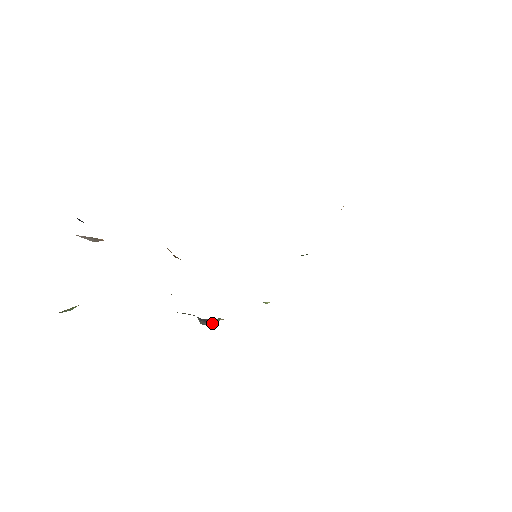
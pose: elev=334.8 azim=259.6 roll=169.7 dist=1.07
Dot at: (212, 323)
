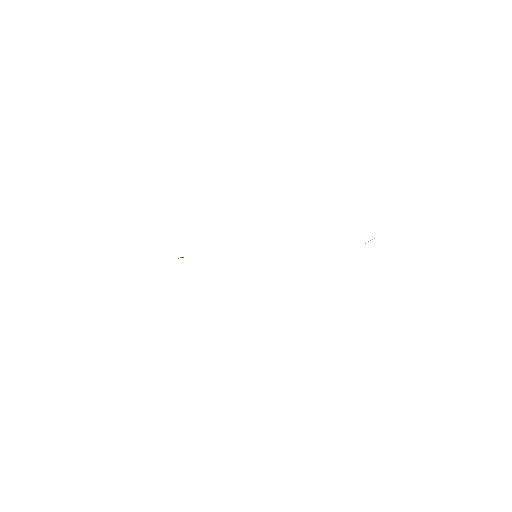
Dot at: occluded
